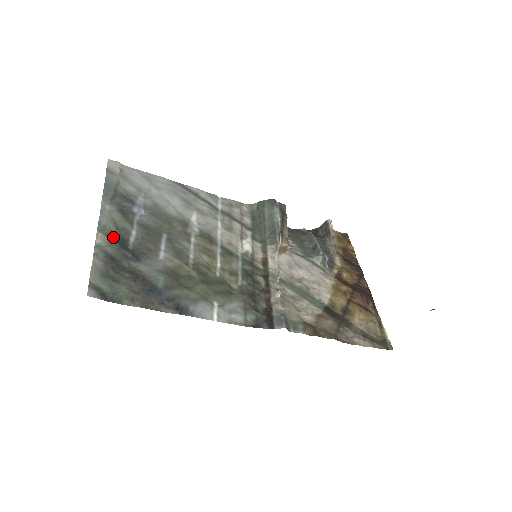
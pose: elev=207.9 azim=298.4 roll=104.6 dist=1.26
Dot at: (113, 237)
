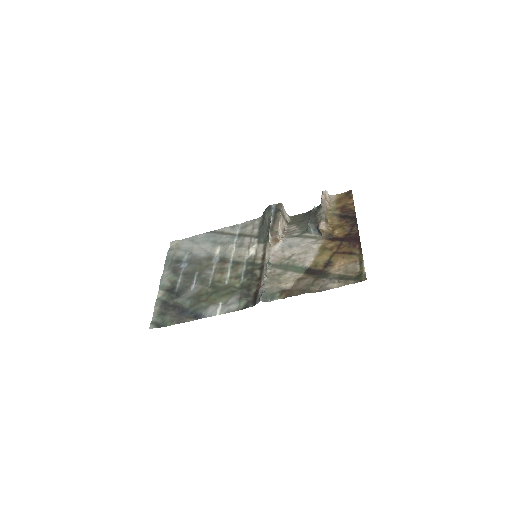
Dot at: (168, 289)
